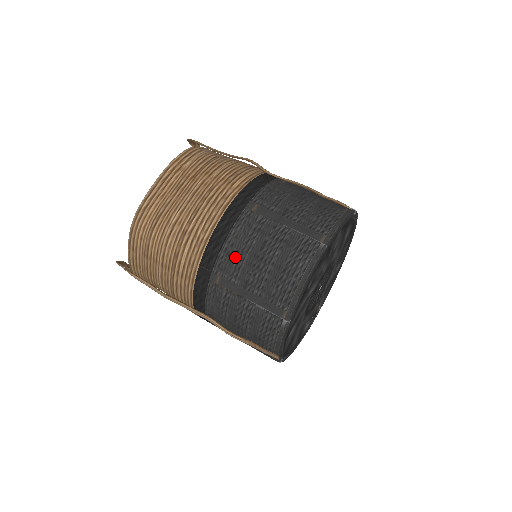
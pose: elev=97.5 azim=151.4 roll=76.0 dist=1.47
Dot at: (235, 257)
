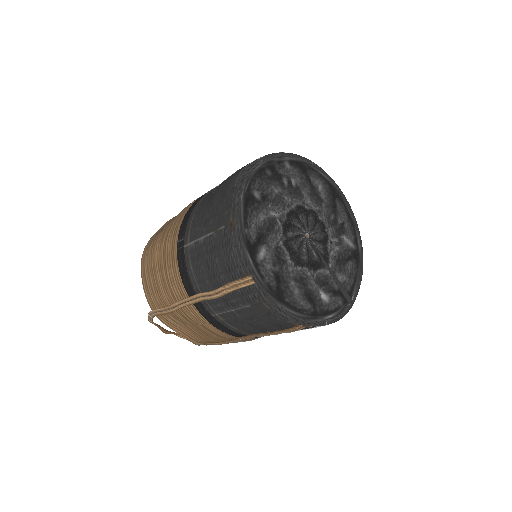
Dot at: (197, 214)
